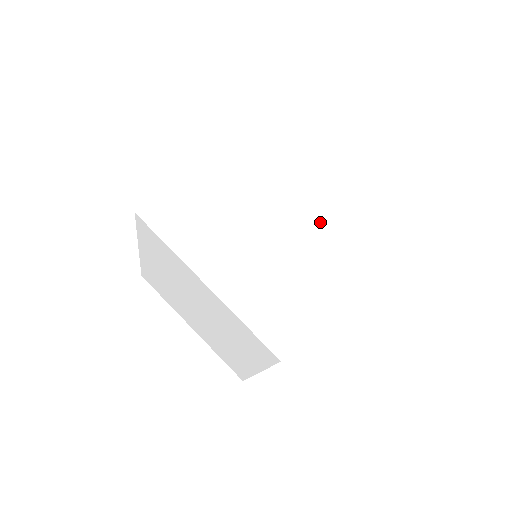
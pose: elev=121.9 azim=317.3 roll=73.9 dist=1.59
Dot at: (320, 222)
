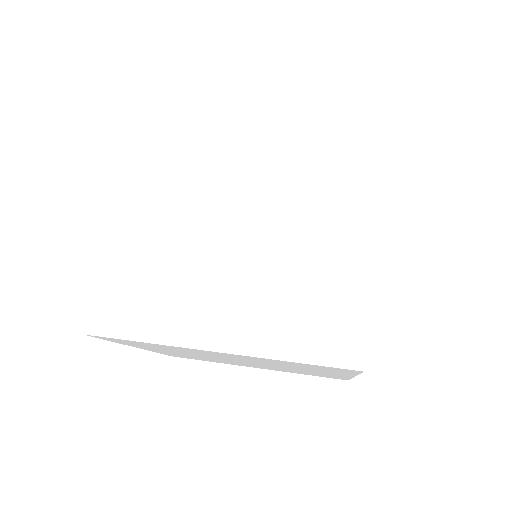
Dot at: (281, 261)
